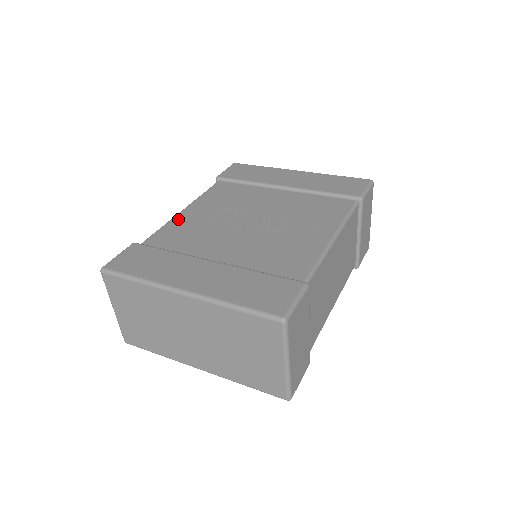
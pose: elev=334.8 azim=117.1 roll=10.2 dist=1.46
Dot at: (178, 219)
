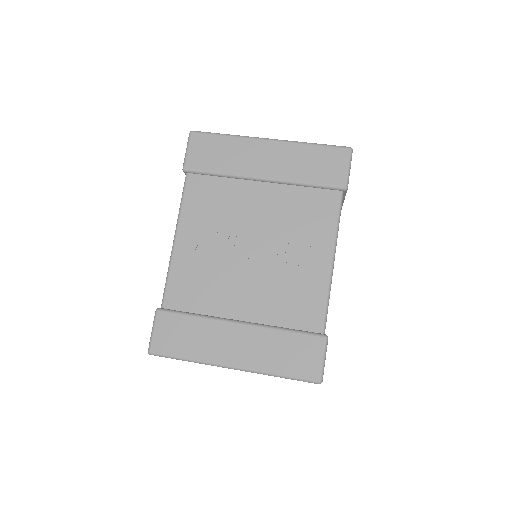
Dot at: (178, 259)
